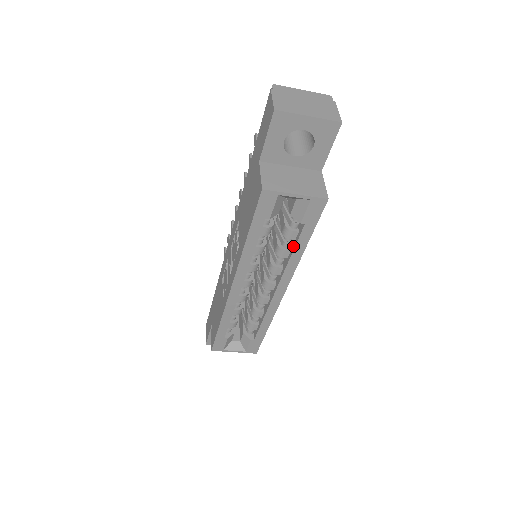
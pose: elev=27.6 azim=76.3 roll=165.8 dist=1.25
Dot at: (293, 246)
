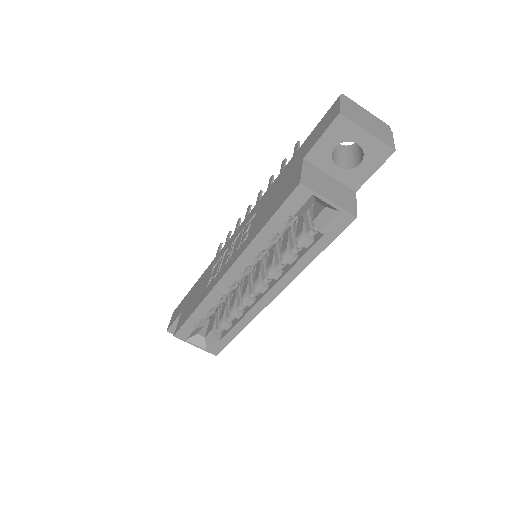
Dot at: (302, 254)
